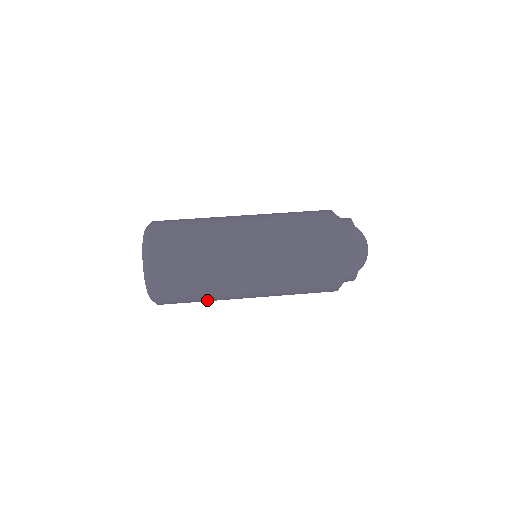
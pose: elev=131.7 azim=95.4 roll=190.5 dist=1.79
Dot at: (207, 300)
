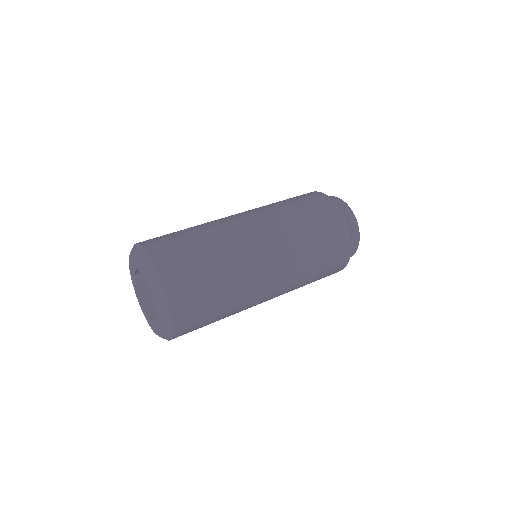
Dot at: (226, 315)
